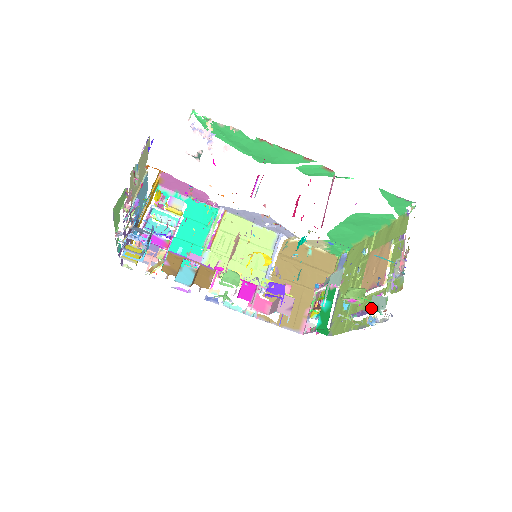
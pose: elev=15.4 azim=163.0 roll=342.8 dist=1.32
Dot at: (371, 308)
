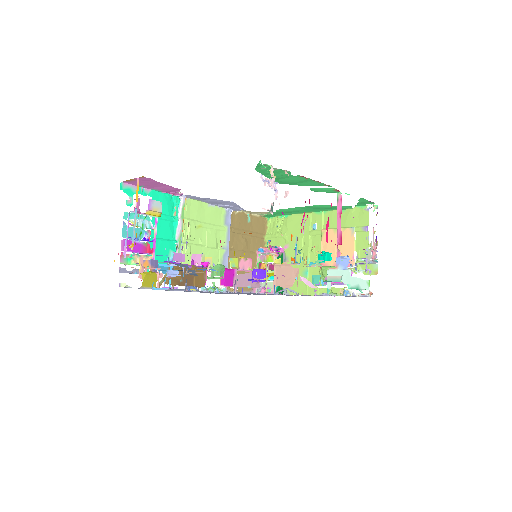
Dot at: (349, 286)
